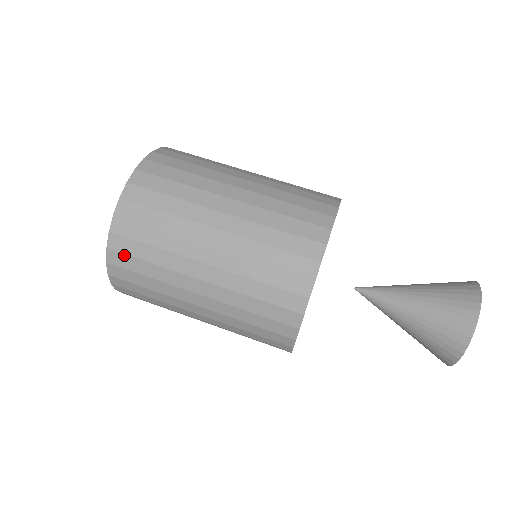
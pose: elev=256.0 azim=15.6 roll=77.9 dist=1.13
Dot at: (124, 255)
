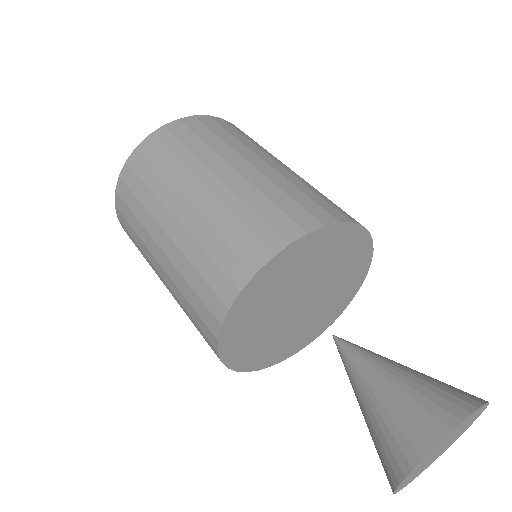
Dot at: (126, 187)
